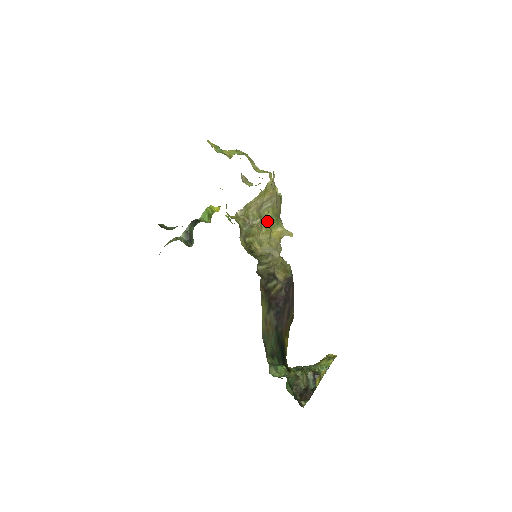
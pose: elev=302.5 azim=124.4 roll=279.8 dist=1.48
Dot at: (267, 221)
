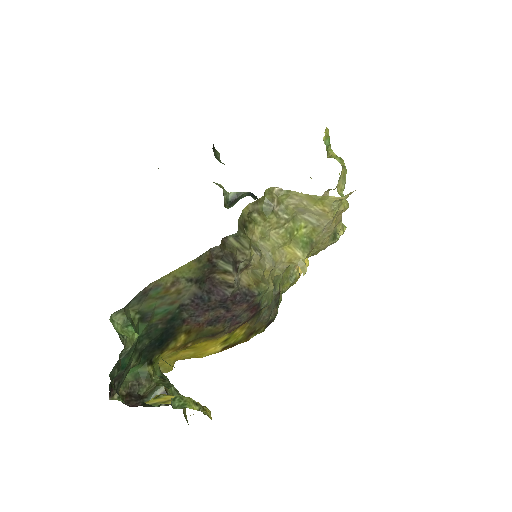
Dot at: (295, 231)
